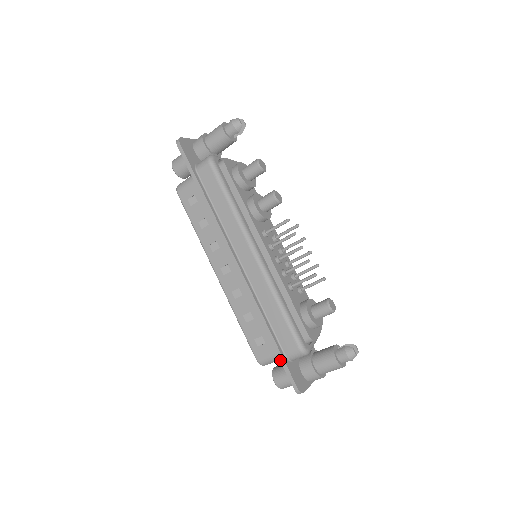
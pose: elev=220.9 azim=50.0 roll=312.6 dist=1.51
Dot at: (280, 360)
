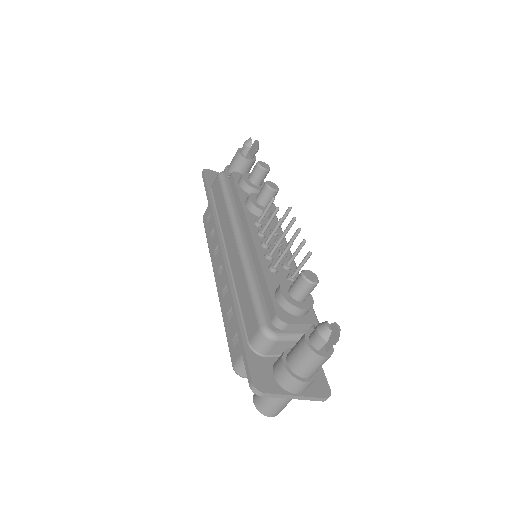
Dot at: (241, 348)
